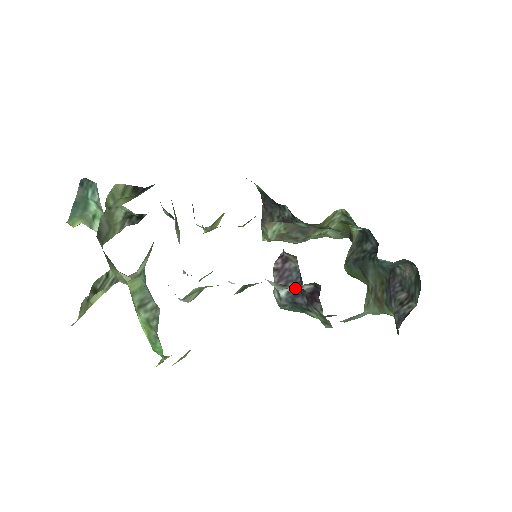
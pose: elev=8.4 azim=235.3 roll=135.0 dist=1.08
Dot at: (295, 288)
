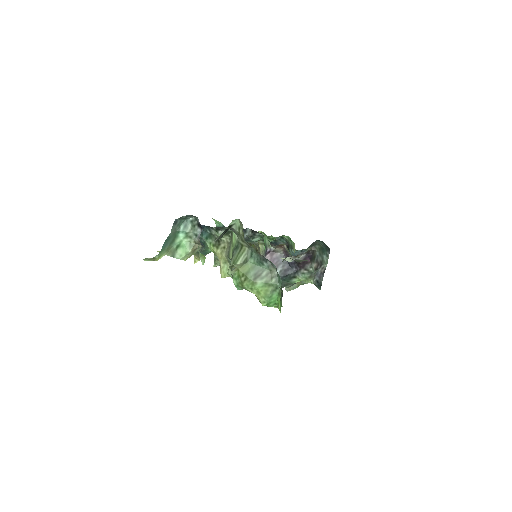
Dot at: (285, 266)
